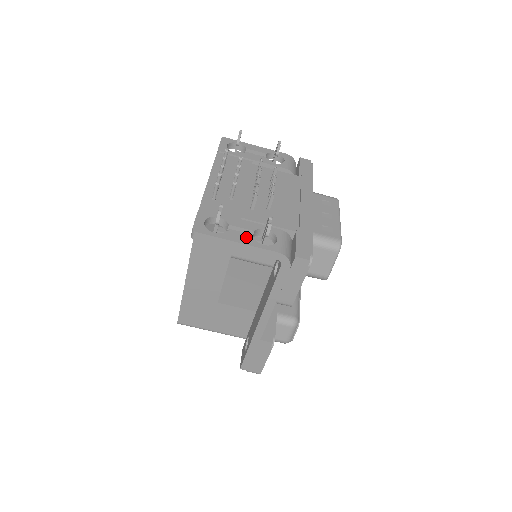
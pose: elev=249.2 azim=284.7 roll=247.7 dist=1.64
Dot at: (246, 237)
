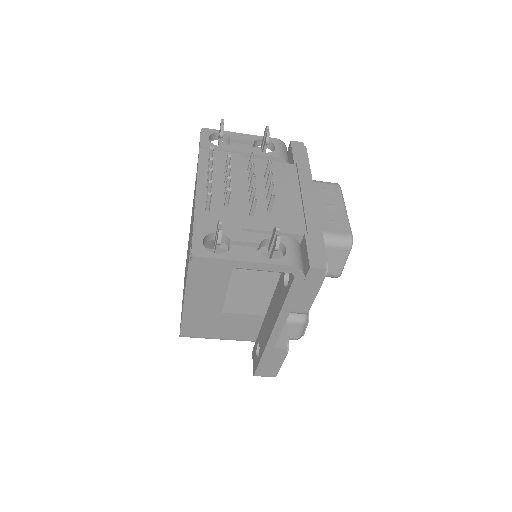
Dot at: (252, 253)
